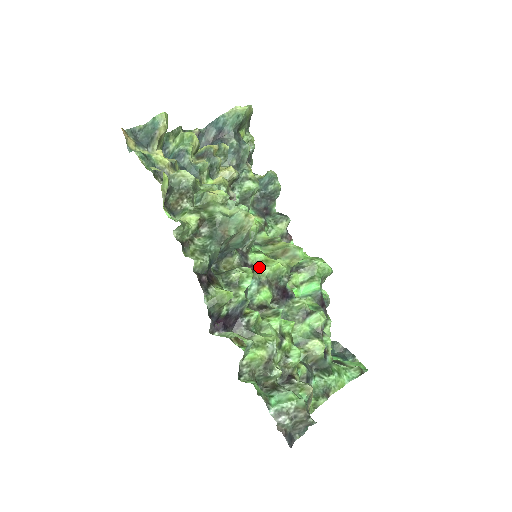
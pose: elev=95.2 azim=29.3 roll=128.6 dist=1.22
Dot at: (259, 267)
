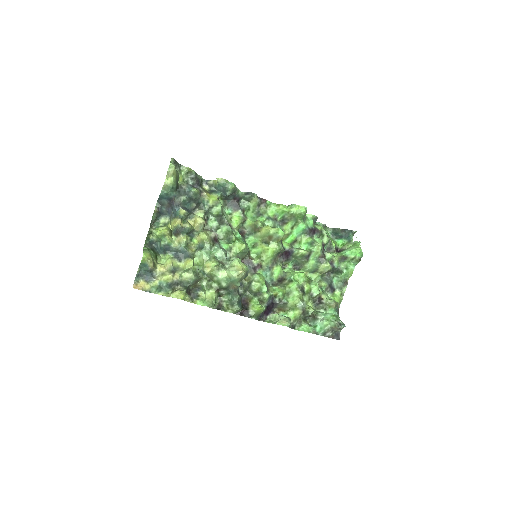
Dot at: (263, 261)
